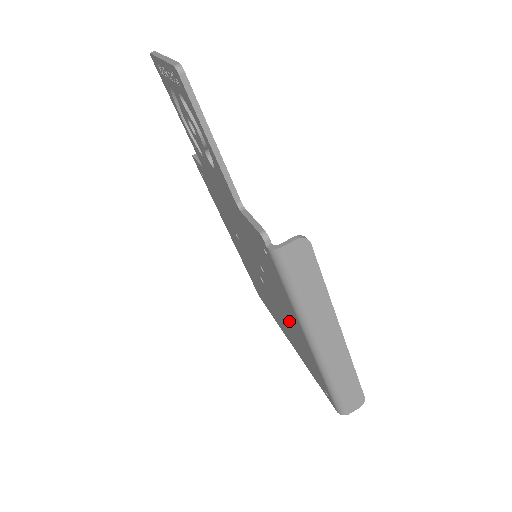
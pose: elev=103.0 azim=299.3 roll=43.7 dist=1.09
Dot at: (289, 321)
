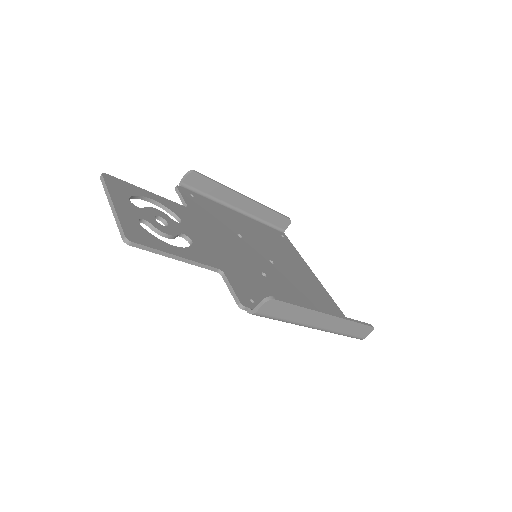
Dot at: occluded
